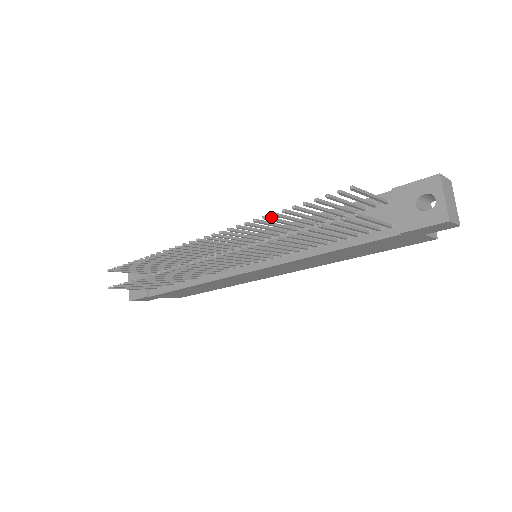
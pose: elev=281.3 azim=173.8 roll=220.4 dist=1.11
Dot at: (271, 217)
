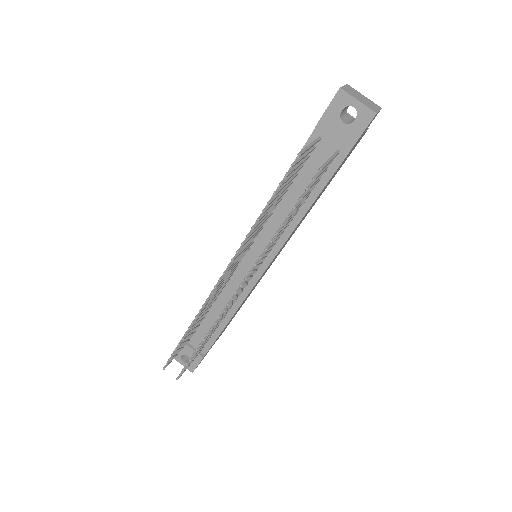
Dot at: (255, 223)
